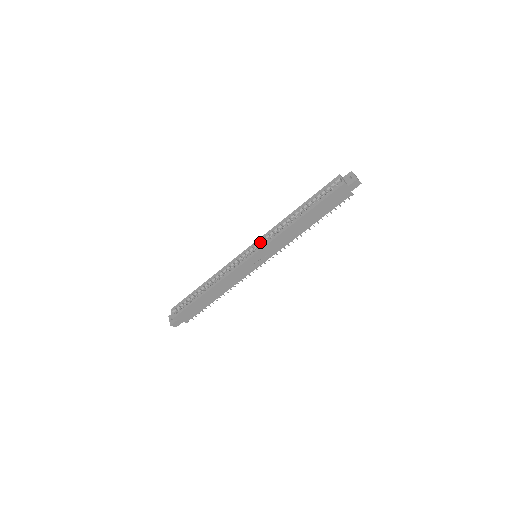
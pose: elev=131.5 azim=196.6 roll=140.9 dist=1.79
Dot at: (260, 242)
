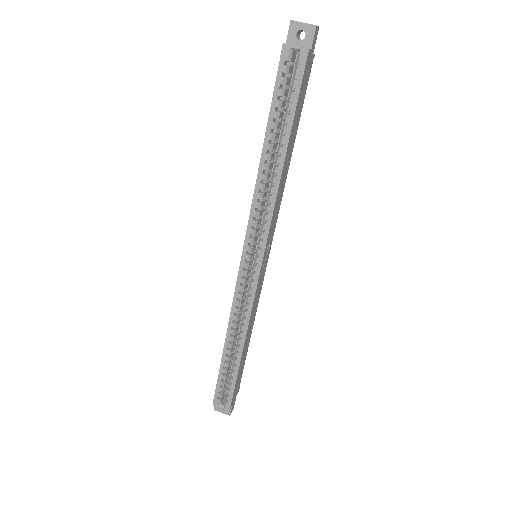
Dot at: (252, 239)
